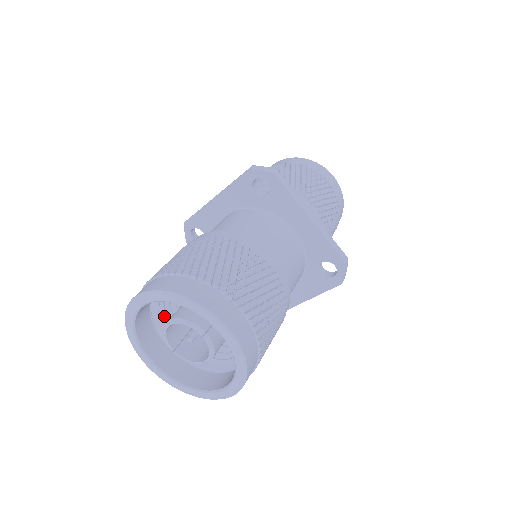
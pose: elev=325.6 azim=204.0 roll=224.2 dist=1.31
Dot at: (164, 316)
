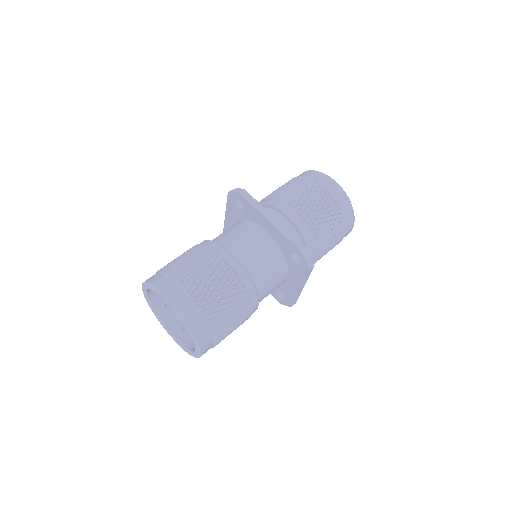
Dot at: occluded
